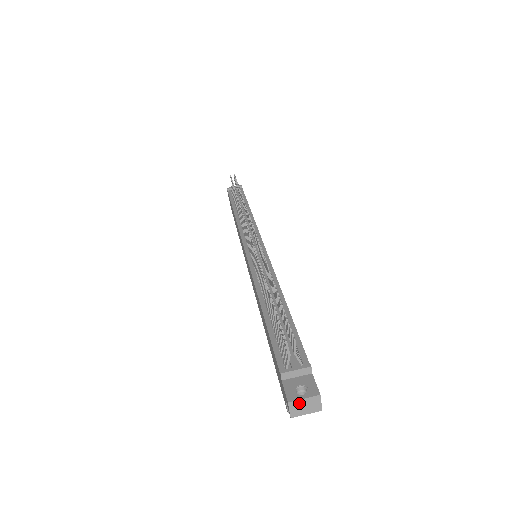
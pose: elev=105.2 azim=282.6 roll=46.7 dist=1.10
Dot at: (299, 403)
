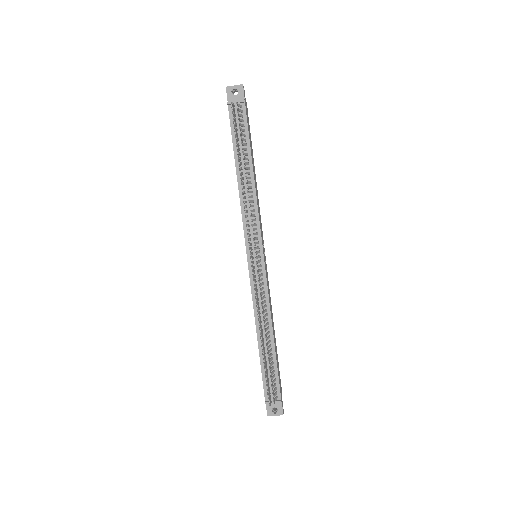
Dot at: (273, 415)
